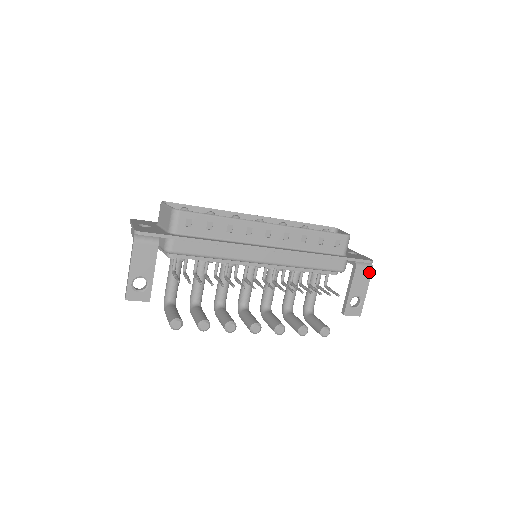
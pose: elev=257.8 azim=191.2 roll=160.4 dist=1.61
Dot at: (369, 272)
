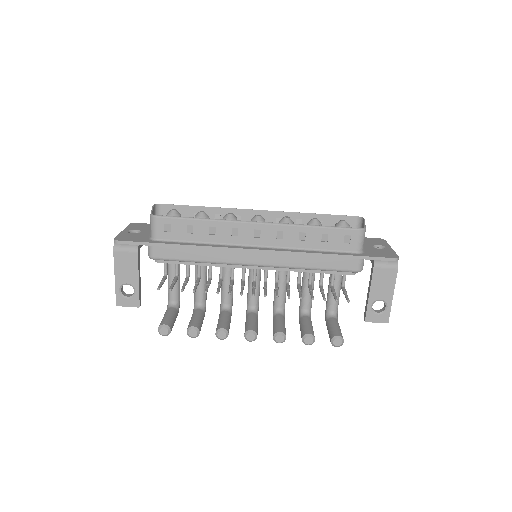
Dot at: (393, 272)
